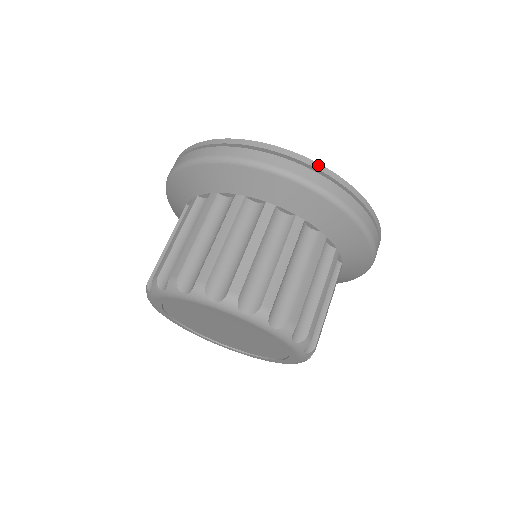
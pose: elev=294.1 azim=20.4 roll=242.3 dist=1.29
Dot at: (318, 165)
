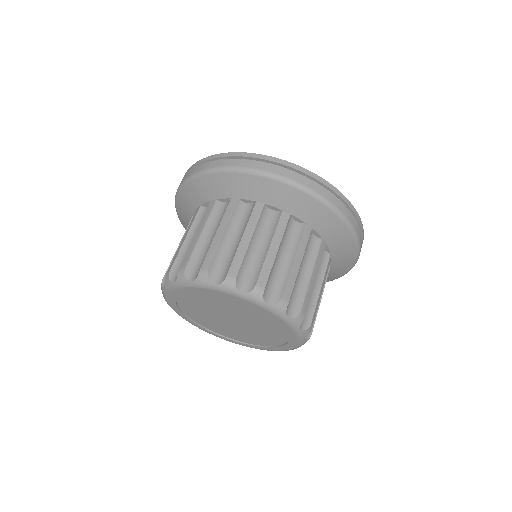
Dot at: (352, 206)
